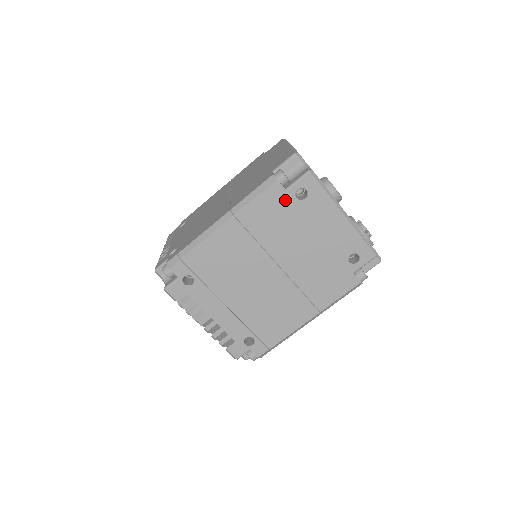
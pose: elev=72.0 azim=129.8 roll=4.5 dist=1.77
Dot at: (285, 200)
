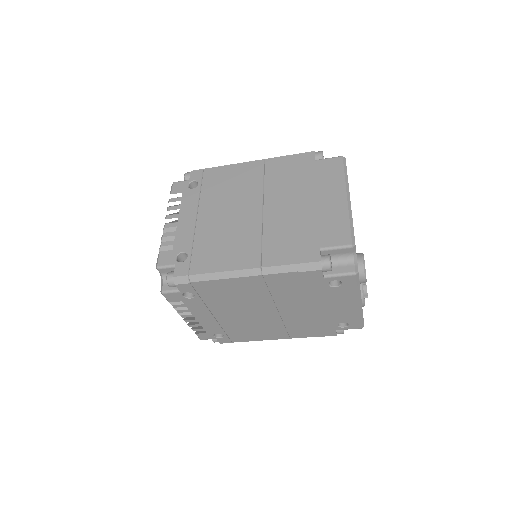
Dot at: (317, 282)
